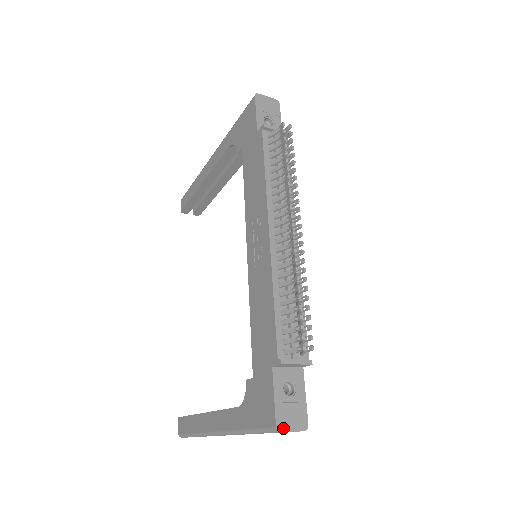
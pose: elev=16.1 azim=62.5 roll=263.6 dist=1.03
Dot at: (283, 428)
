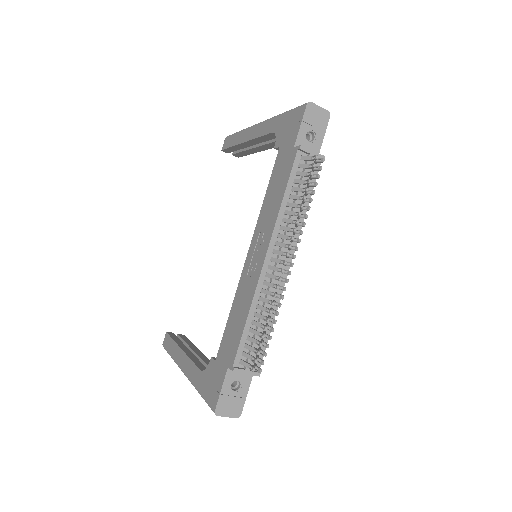
Dot at: (220, 413)
